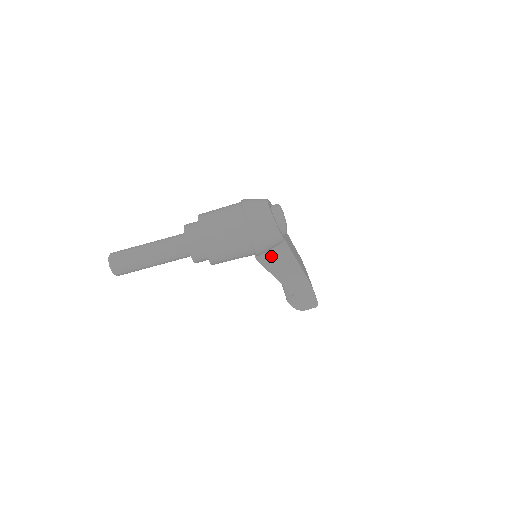
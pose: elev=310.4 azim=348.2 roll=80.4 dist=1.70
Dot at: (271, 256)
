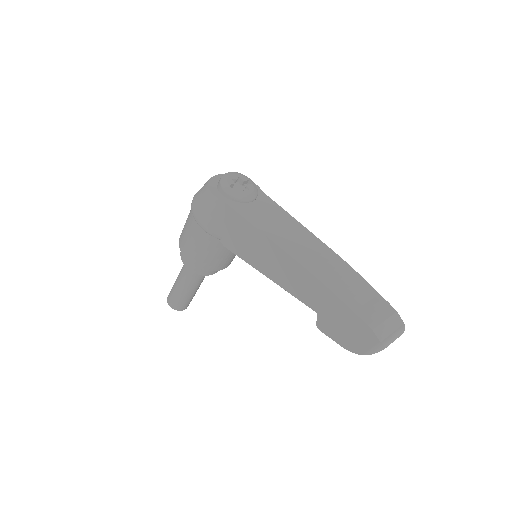
Dot at: (233, 235)
